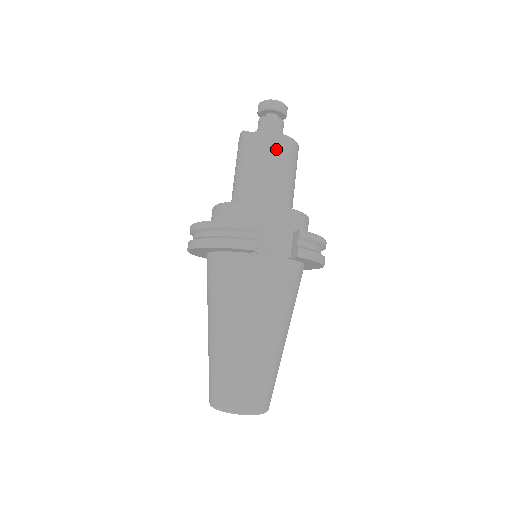
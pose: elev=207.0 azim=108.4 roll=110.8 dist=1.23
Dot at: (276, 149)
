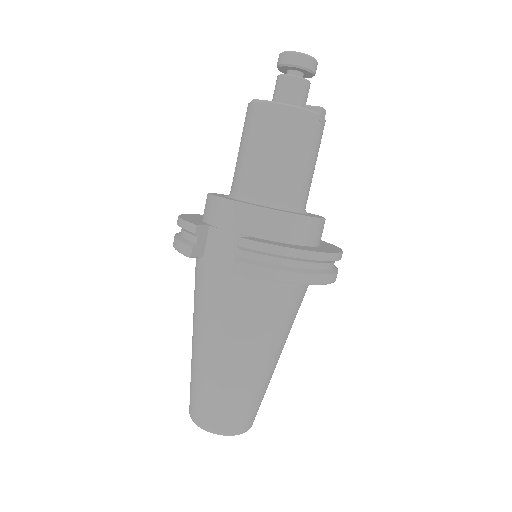
Dot at: (263, 124)
